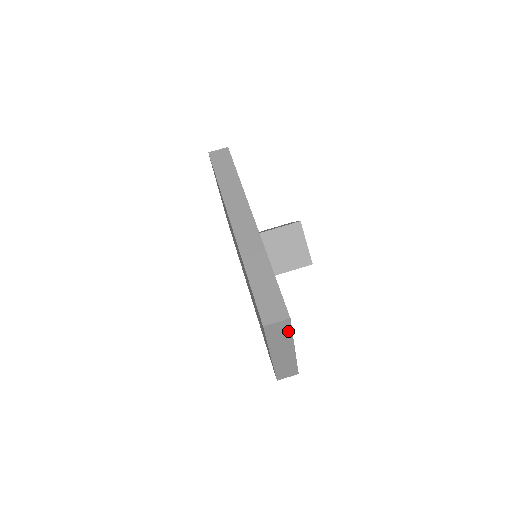
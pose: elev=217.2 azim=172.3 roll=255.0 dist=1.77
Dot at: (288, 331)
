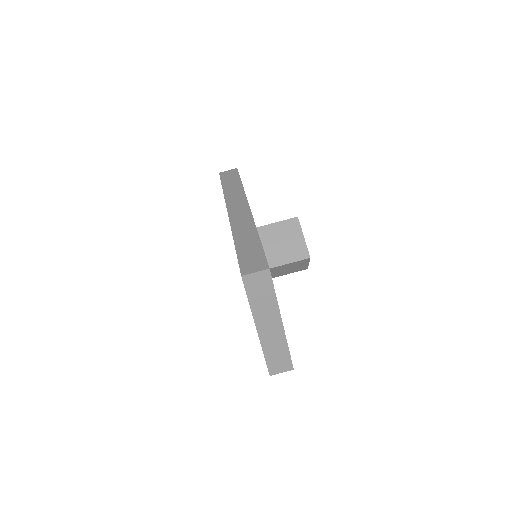
Dot at: (270, 290)
